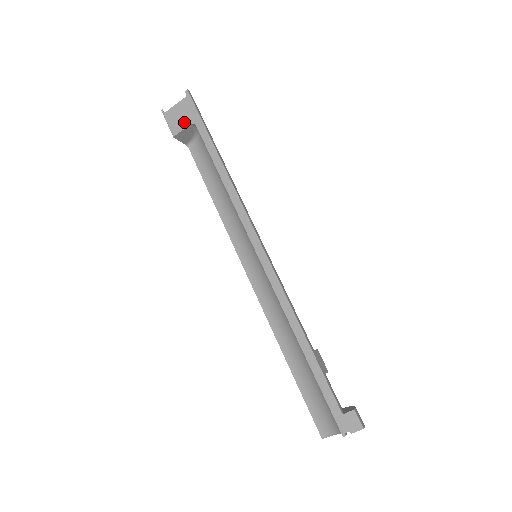
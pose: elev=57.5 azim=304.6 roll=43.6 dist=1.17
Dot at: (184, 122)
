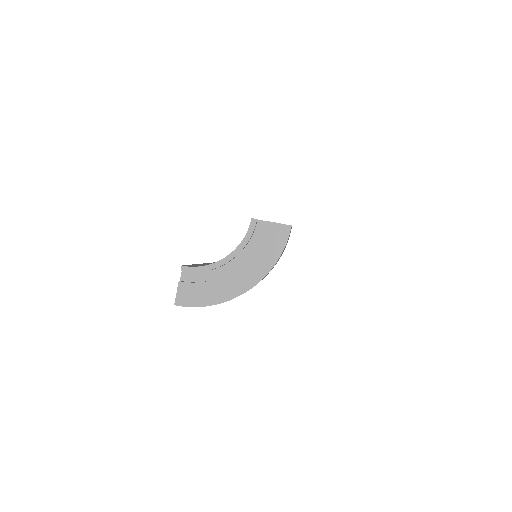
Dot at: occluded
